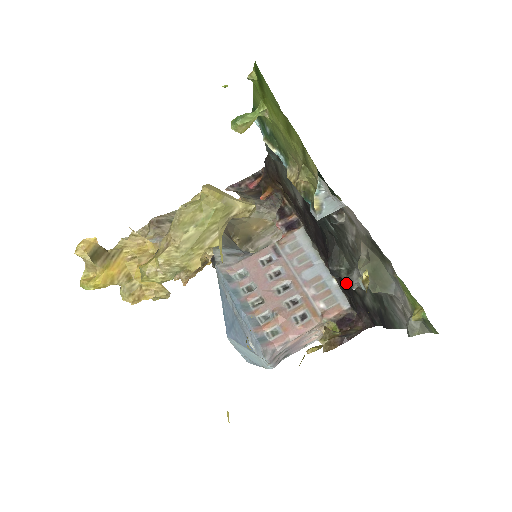
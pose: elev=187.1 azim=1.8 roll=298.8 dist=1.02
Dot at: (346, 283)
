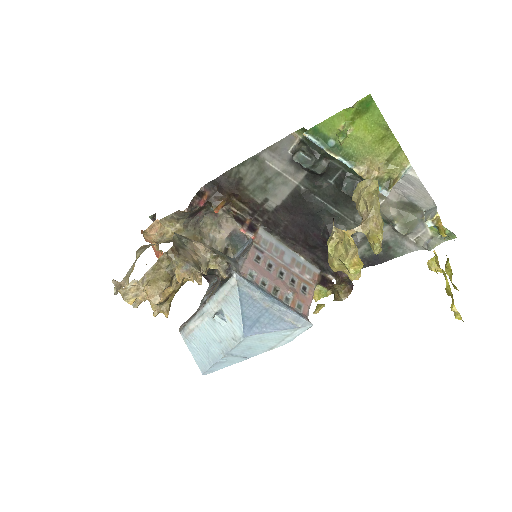
Dot at: occluded
